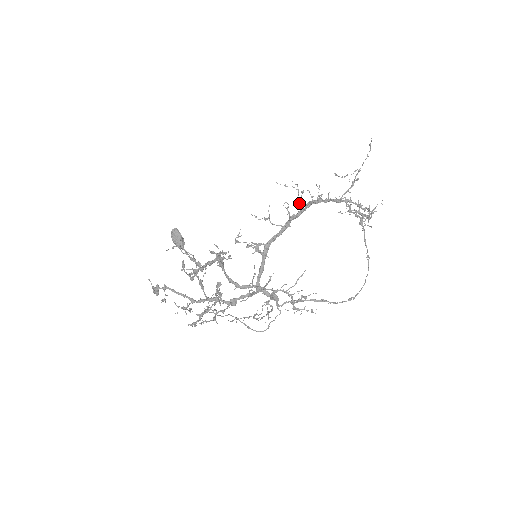
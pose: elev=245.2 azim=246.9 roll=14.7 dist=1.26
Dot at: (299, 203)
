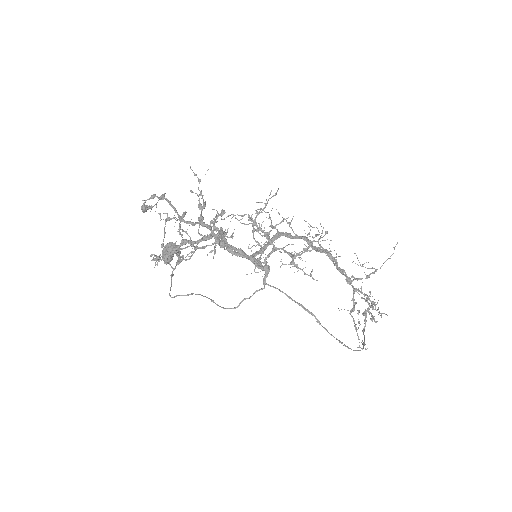
Dot at: occluded
